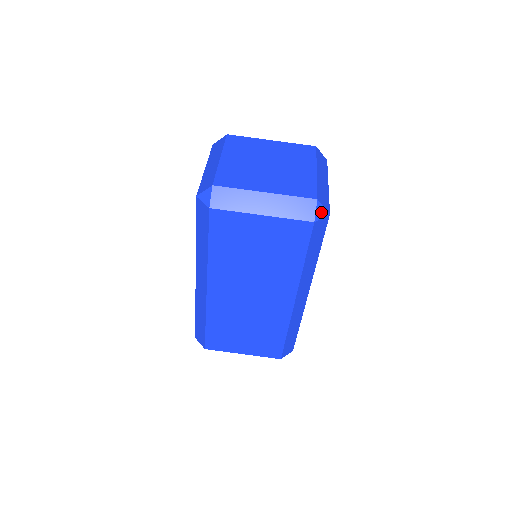
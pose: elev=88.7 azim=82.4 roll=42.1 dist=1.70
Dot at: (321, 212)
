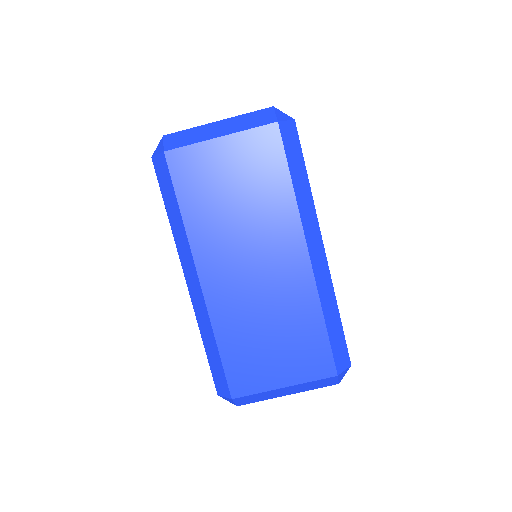
Dot at: (283, 116)
